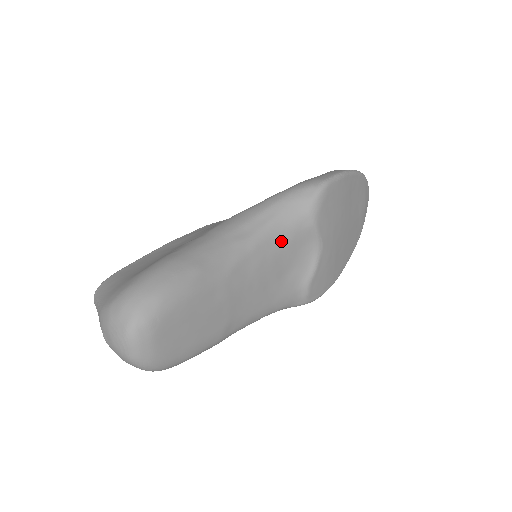
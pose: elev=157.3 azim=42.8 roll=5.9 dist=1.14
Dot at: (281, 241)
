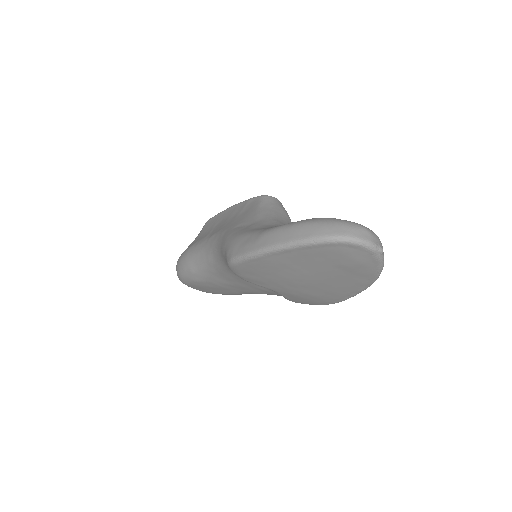
Dot at: occluded
